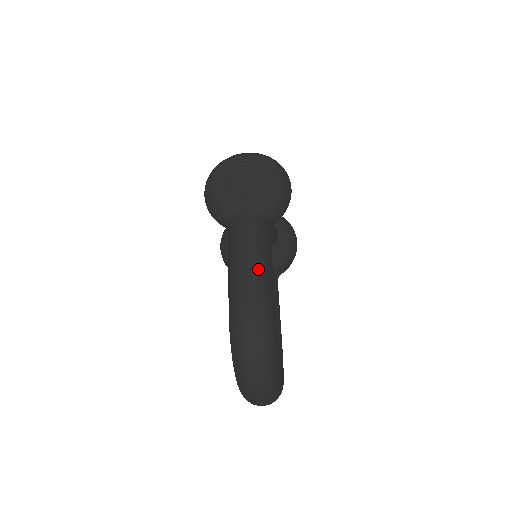
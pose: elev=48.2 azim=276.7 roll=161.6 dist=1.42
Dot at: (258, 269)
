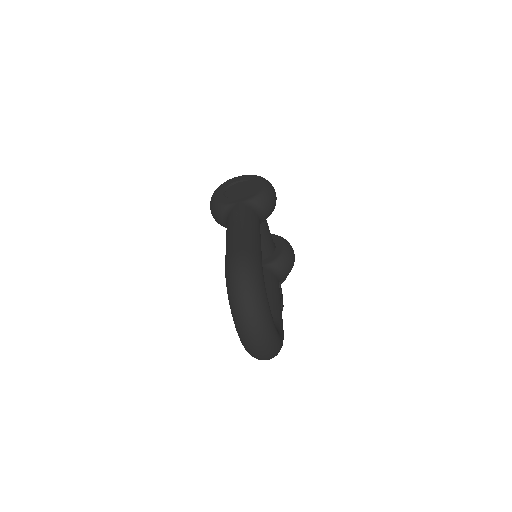
Dot at: (246, 235)
